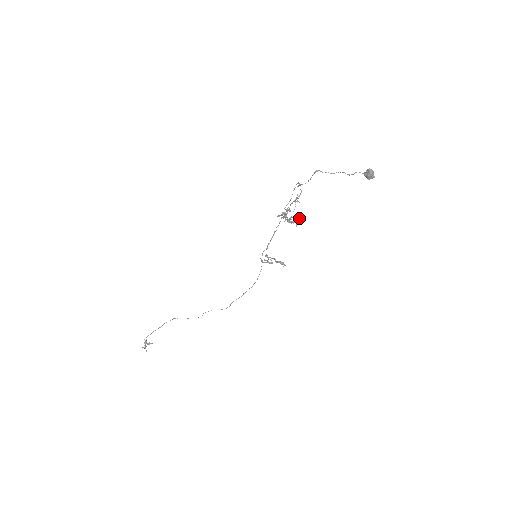
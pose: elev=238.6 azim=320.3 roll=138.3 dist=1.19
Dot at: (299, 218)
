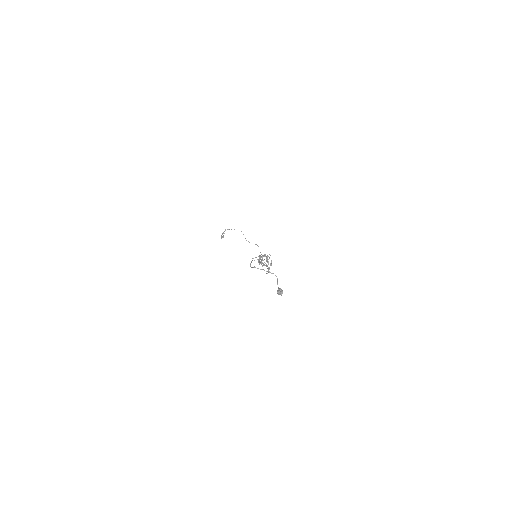
Dot at: (266, 266)
